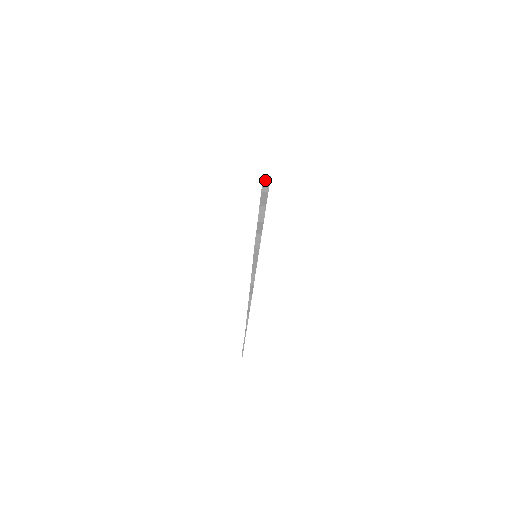
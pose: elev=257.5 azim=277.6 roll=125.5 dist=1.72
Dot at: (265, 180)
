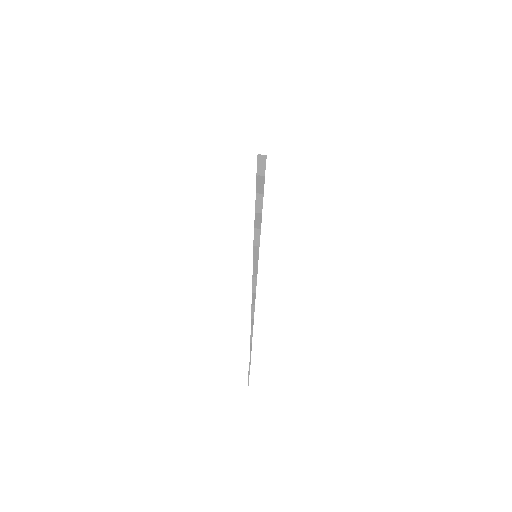
Dot at: (260, 160)
